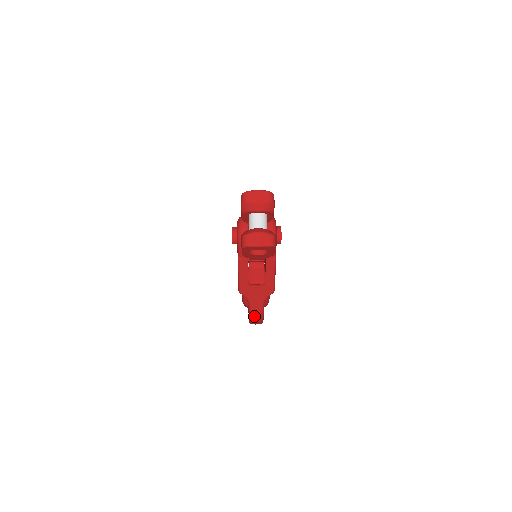
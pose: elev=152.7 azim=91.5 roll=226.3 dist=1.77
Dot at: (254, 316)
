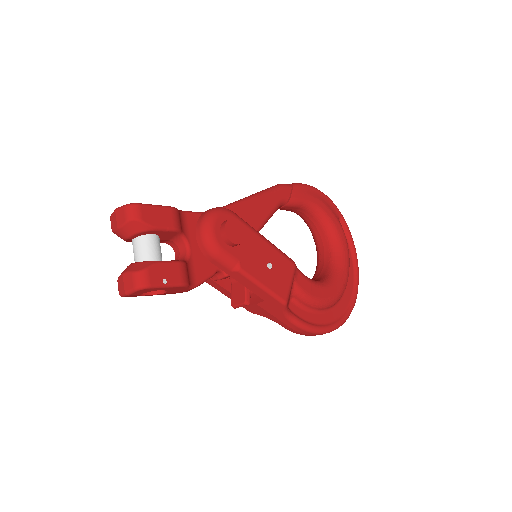
Dot at: (297, 332)
